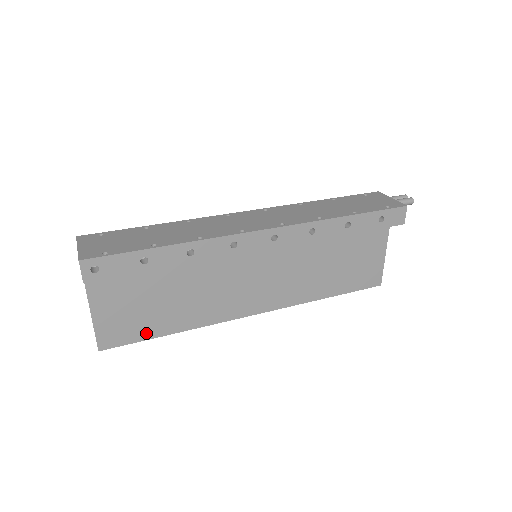
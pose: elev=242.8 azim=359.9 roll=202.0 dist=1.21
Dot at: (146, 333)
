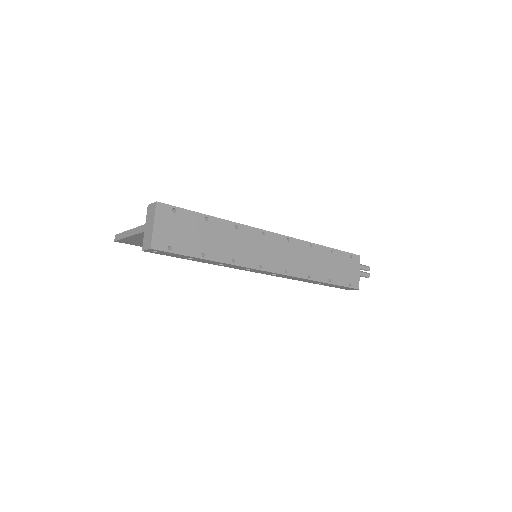
Dot at: occluded
